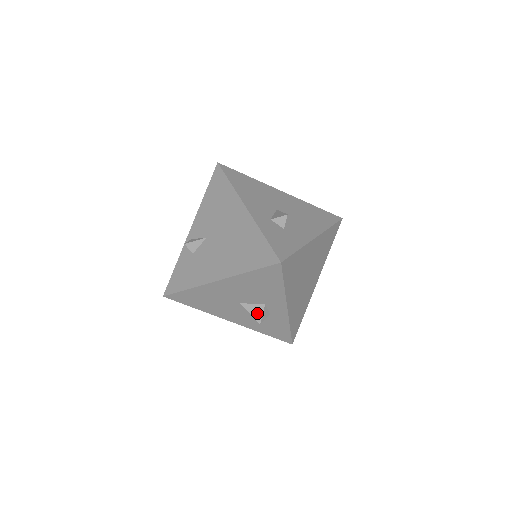
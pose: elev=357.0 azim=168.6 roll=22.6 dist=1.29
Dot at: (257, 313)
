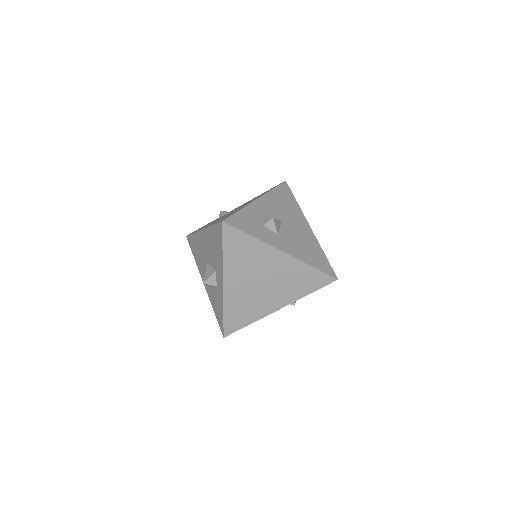
Dot at: (208, 274)
